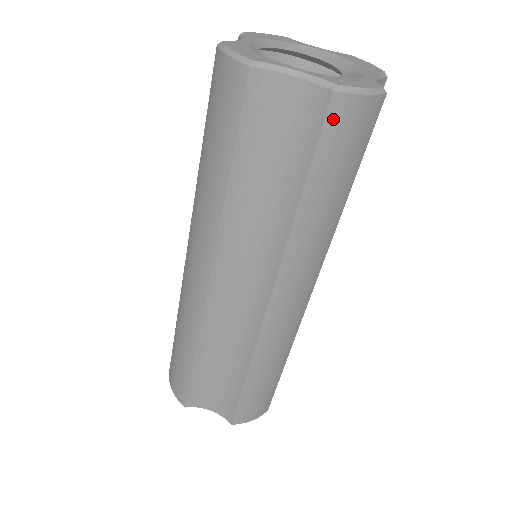
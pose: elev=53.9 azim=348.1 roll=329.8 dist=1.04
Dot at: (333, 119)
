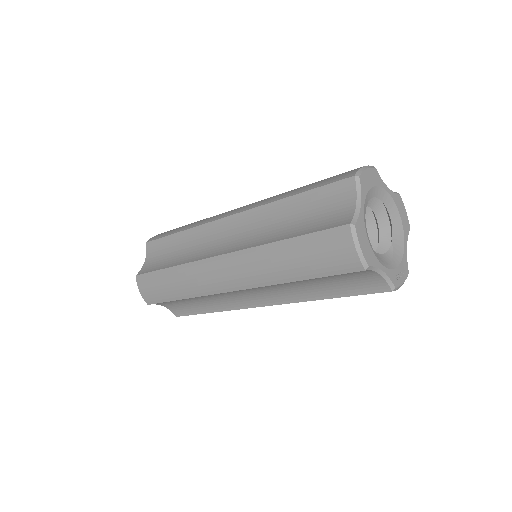
Dot at: occluded
